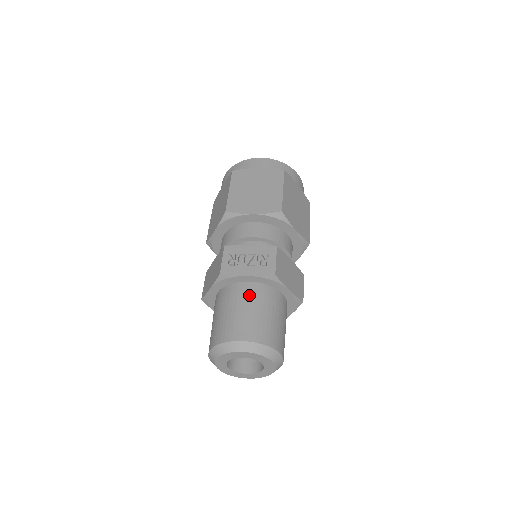
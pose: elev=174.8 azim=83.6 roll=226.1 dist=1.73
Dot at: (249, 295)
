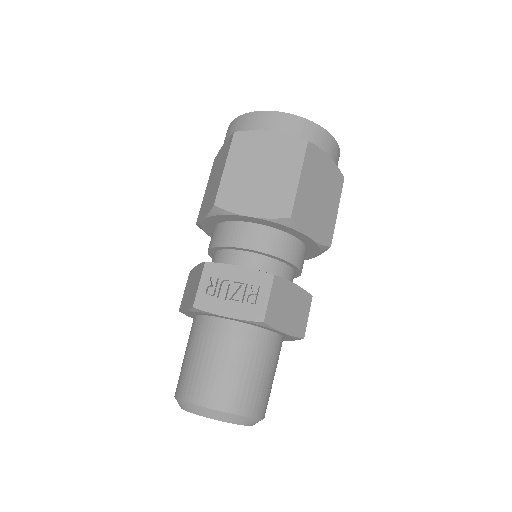
Dot at: (227, 341)
